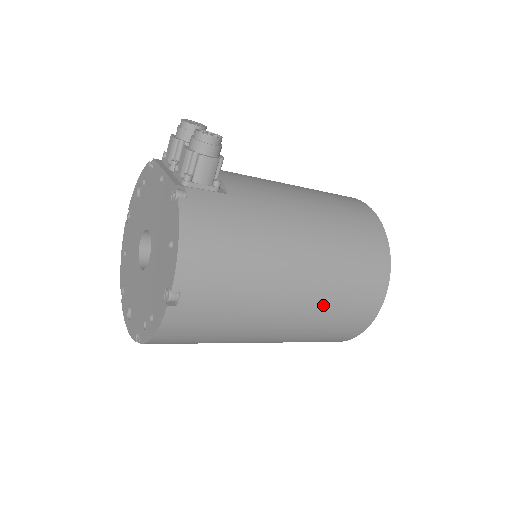
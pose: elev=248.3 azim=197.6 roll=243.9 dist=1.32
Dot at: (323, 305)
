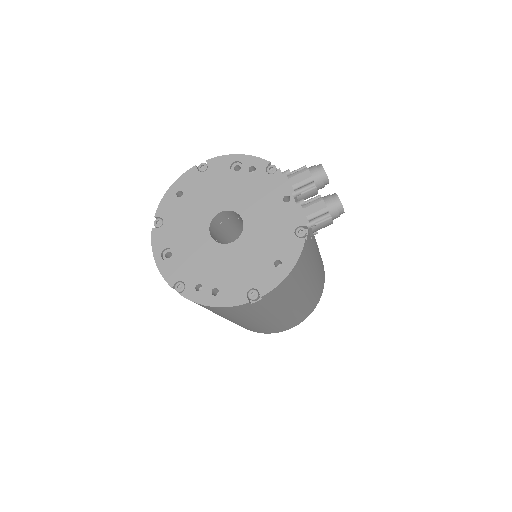
Dot at: (281, 321)
